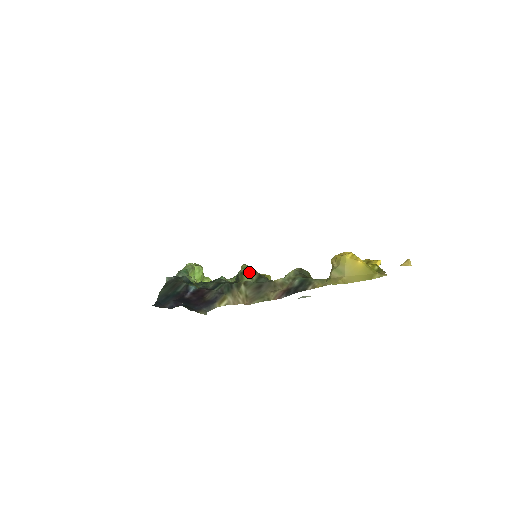
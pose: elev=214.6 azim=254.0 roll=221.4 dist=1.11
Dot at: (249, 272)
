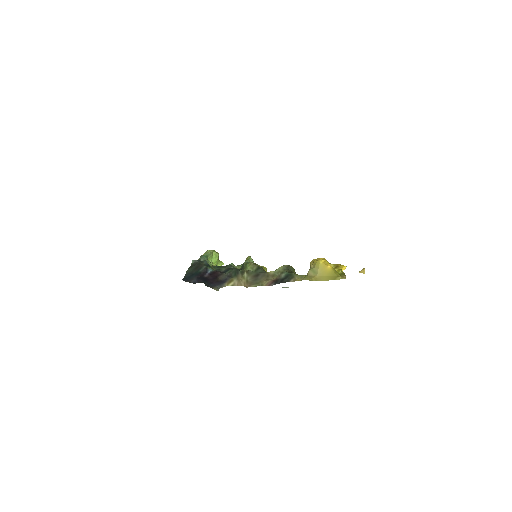
Dot at: (251, 264)
